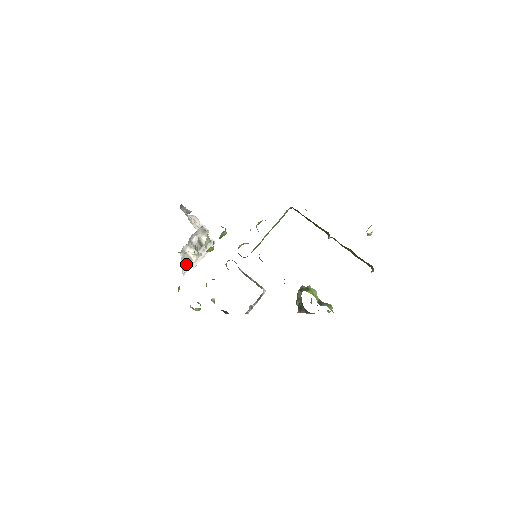
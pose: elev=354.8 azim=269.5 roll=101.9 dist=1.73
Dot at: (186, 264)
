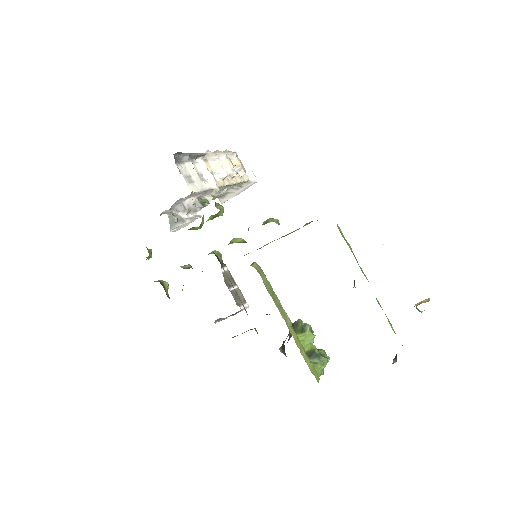
Dot at: (176, 223)
